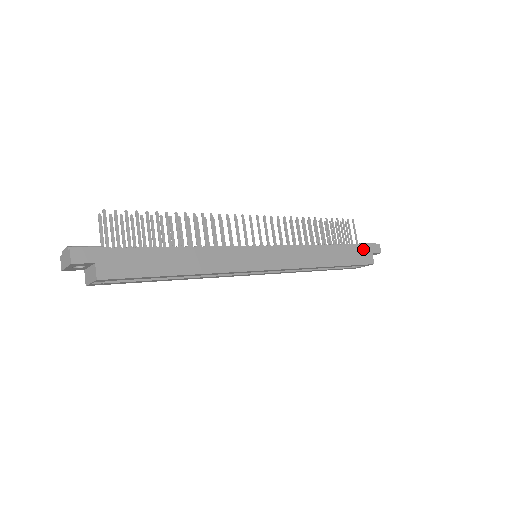
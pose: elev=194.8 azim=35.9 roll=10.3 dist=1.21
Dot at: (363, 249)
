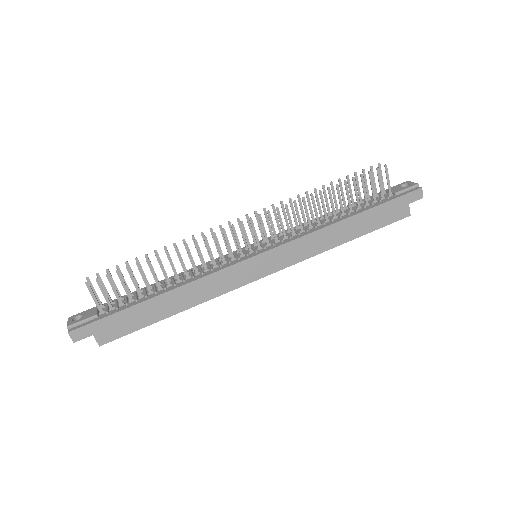
Dot at: (395, 204)
